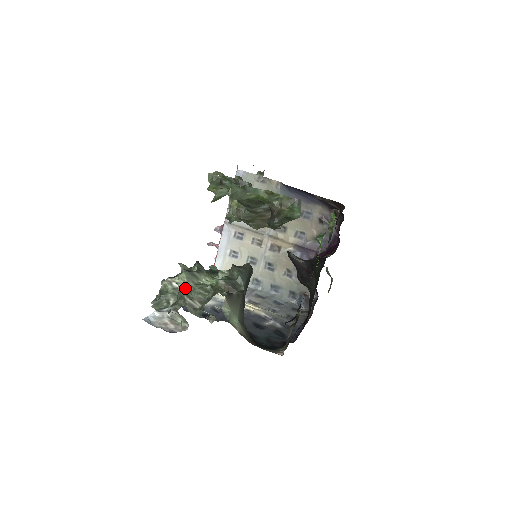
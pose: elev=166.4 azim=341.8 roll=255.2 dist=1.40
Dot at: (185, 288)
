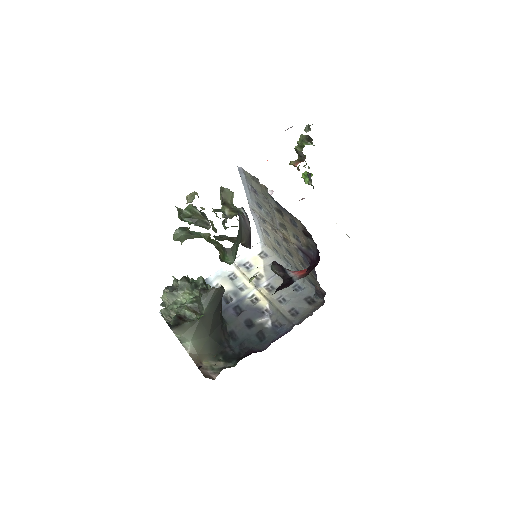
Dot at: (166, 305)
